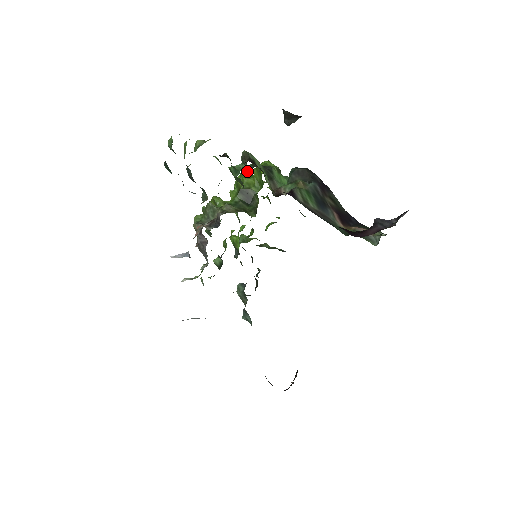
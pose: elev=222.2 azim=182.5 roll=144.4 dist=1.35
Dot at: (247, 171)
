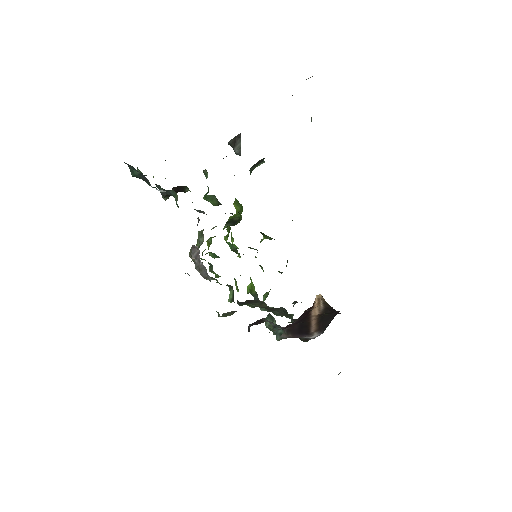
Dot at: occluded
